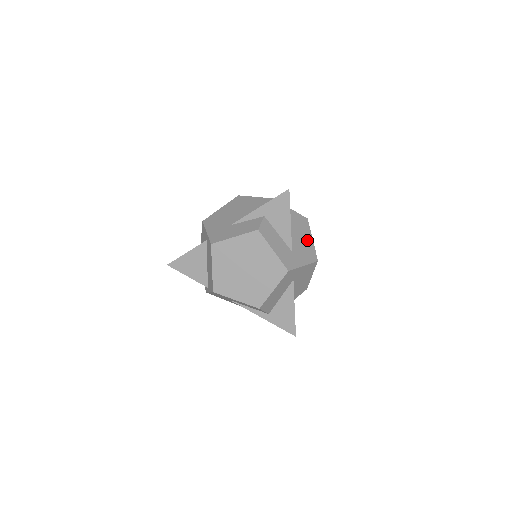
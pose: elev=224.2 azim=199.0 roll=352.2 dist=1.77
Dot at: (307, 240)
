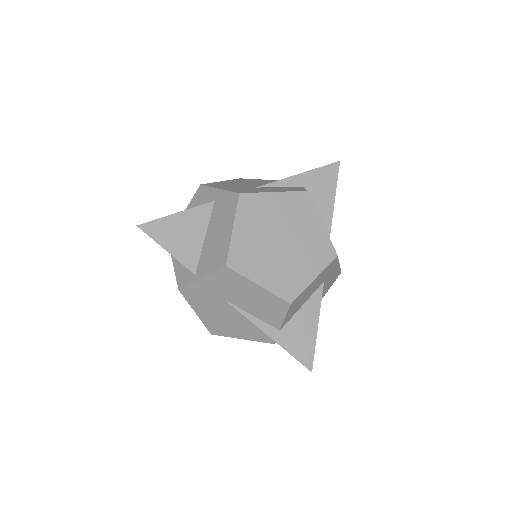
Dot at: occluded
